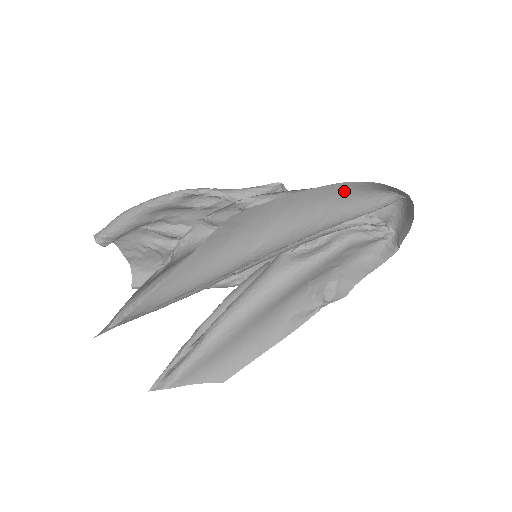
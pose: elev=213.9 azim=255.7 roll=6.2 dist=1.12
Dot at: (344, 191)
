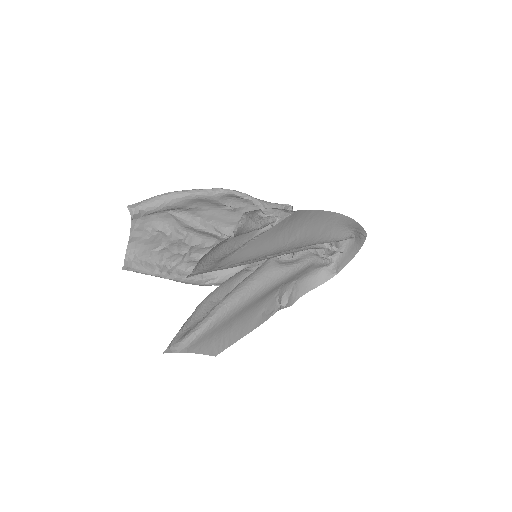
Dot at: (336, 220)
